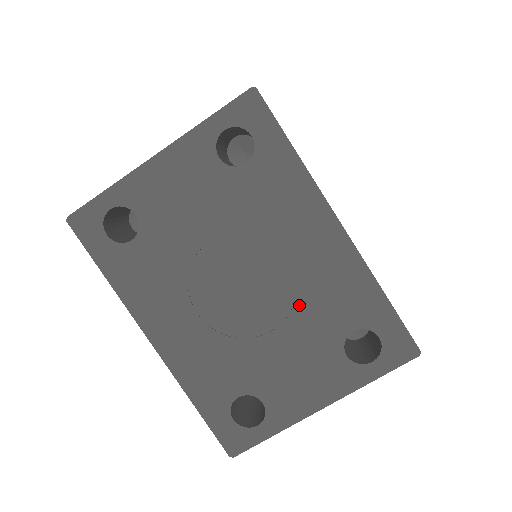
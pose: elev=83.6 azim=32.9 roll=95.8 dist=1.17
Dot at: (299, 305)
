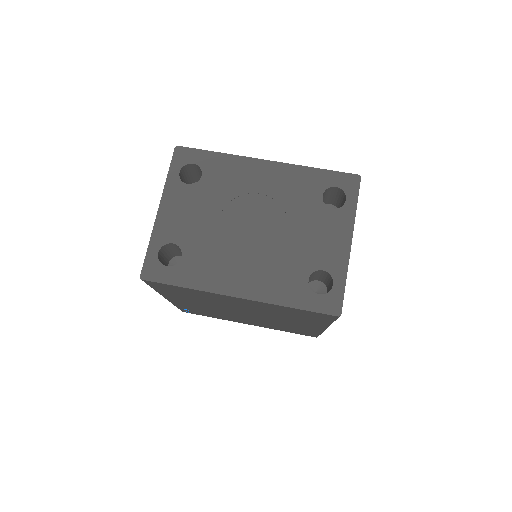
Dot at: (287, 209)
